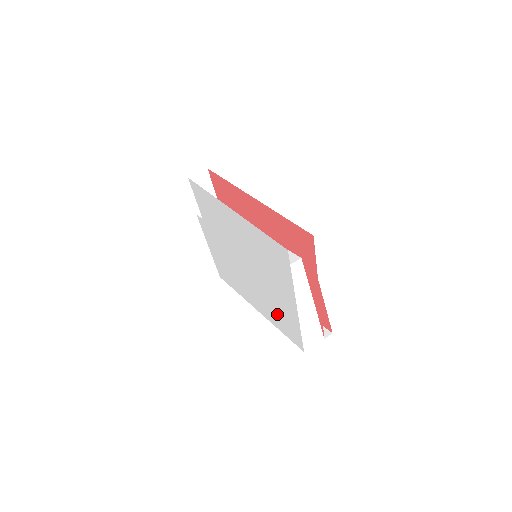
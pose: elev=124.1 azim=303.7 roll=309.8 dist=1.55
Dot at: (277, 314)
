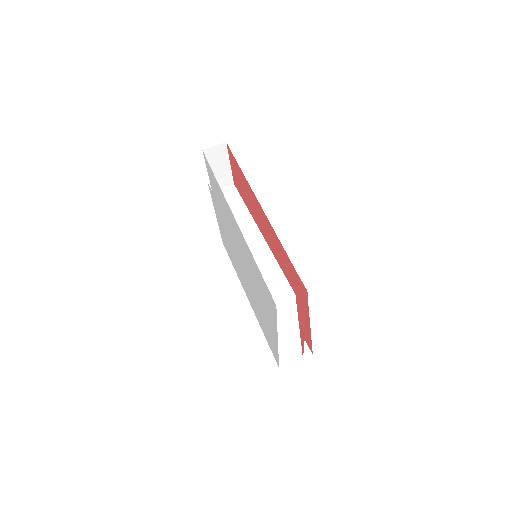
Dot at: (262, 323)
